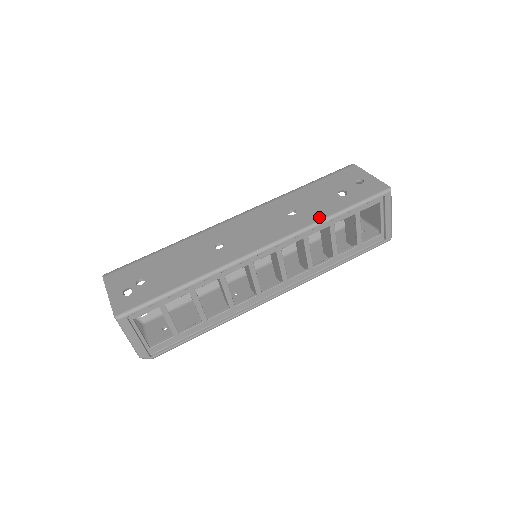
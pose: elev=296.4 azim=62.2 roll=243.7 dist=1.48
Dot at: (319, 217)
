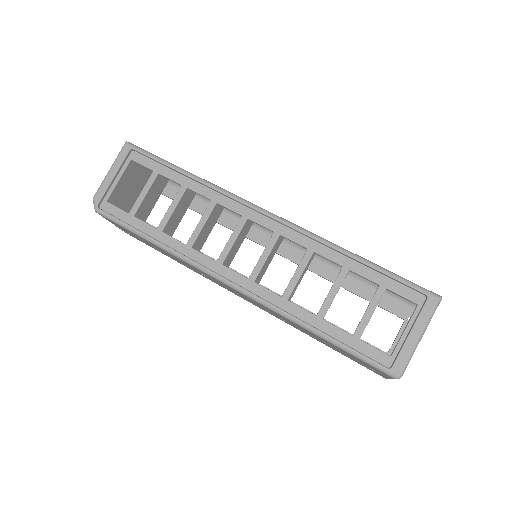
Dot at: (341, 247)
